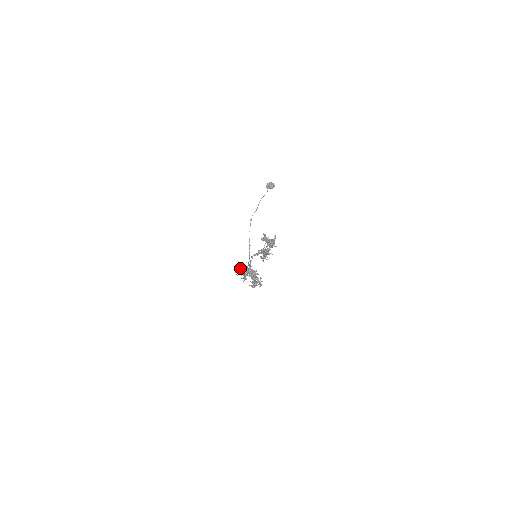
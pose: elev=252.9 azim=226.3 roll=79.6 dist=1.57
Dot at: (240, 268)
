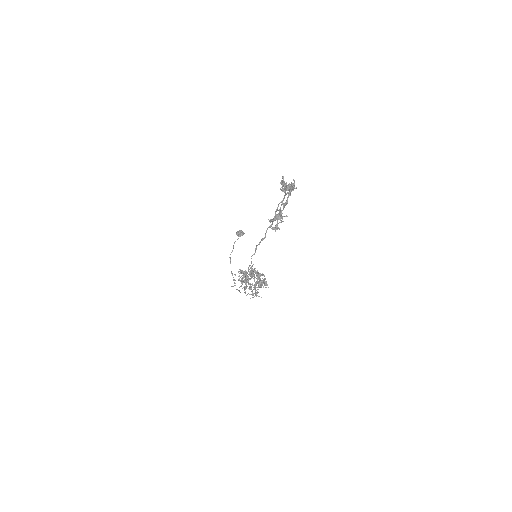
Dot at: occluded
